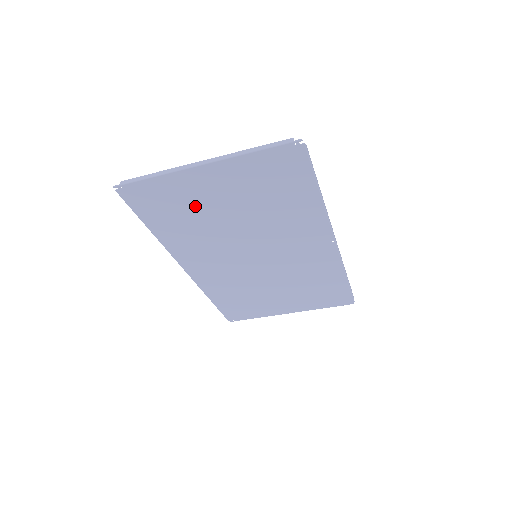
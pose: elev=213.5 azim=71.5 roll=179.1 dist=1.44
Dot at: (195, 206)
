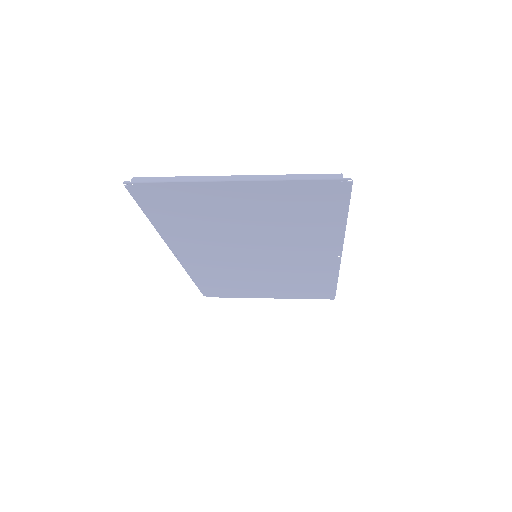
Dot at: (210, 211)
